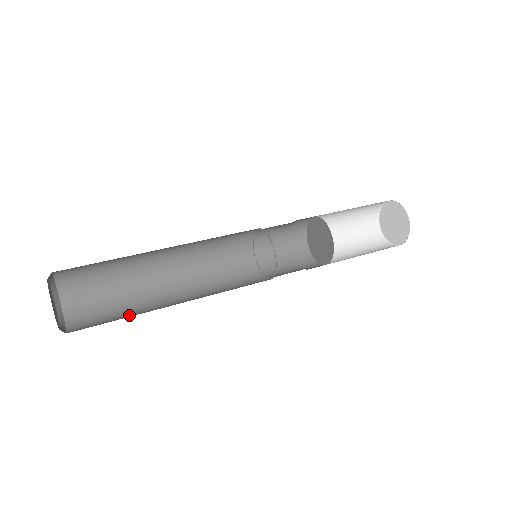
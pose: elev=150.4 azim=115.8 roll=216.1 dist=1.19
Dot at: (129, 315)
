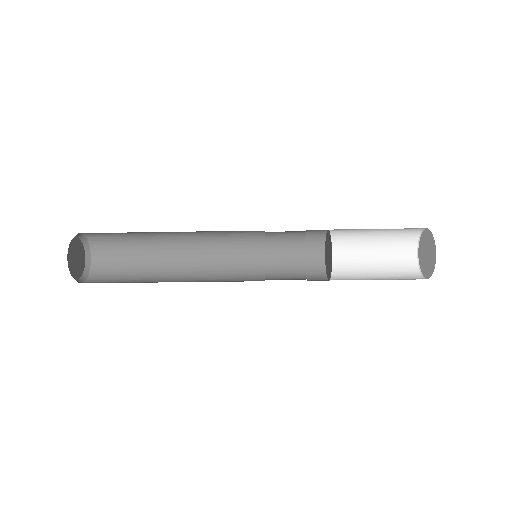
Dot at: occluded
